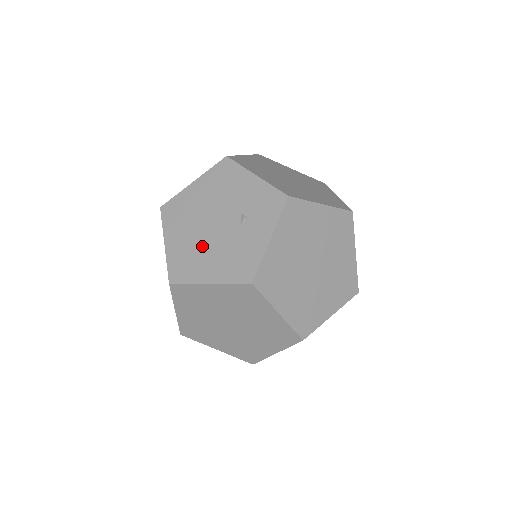
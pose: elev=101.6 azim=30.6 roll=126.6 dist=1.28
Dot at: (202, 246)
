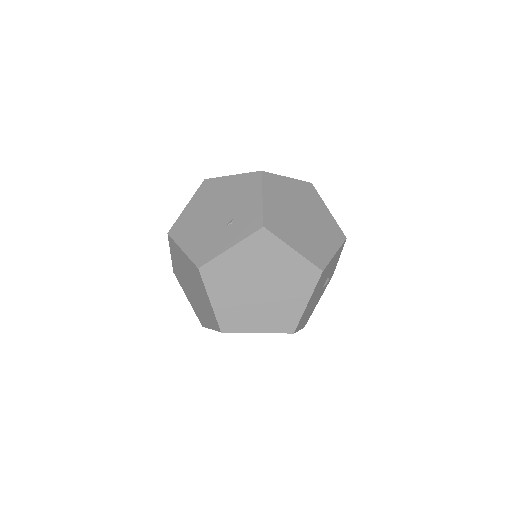
Dot at: (199, 223)
